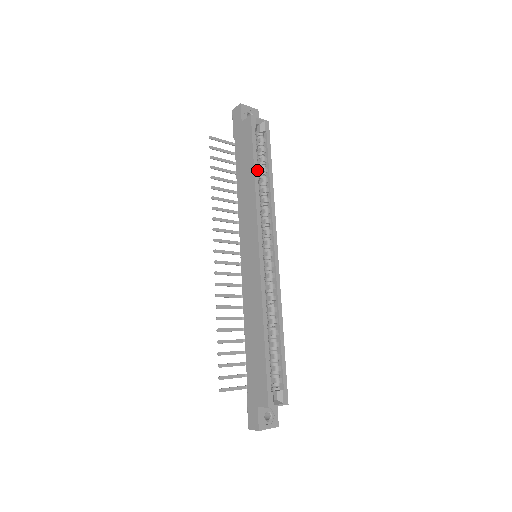
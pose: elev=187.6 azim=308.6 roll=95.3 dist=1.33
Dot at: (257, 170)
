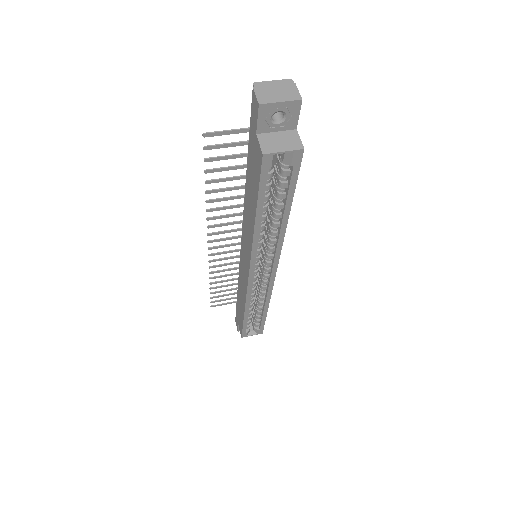
Dot at: (261, 216)
